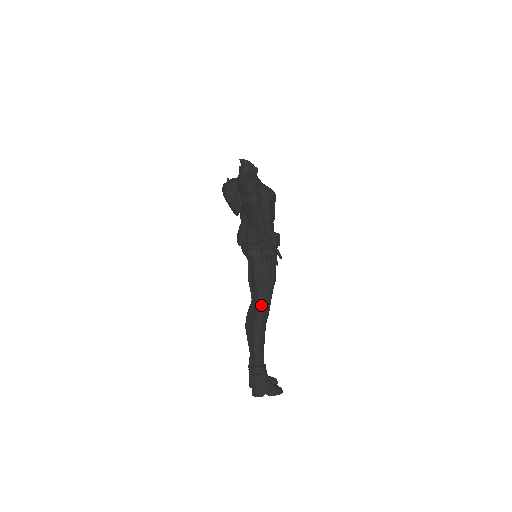
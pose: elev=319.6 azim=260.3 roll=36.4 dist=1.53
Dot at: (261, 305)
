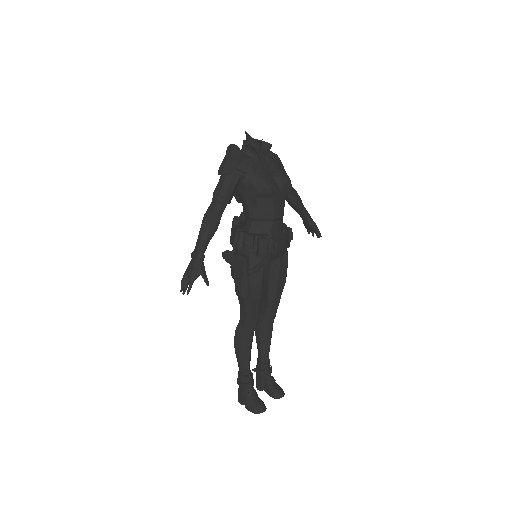
Dot at: (243, 315)
